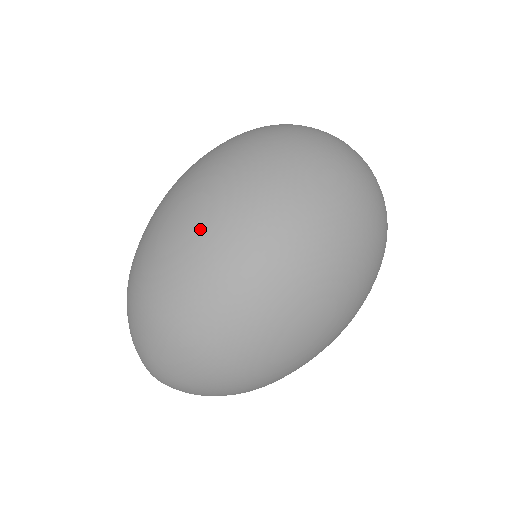
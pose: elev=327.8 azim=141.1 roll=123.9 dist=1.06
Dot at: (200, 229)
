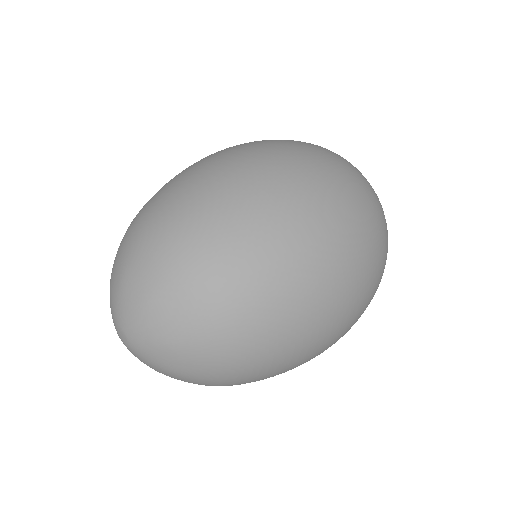
Dot at: (268, 189)
